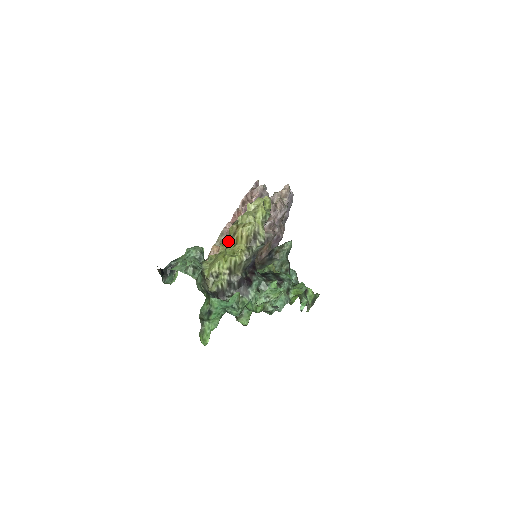
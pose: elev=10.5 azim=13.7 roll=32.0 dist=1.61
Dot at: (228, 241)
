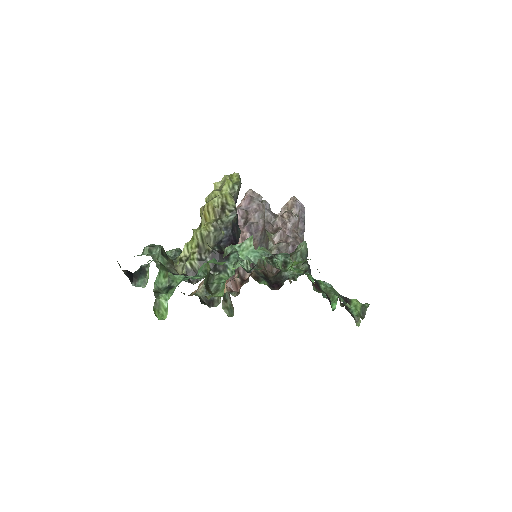
Dot at: (199, 225)
